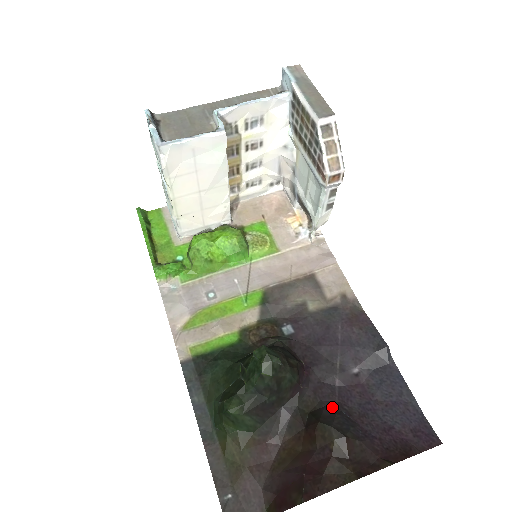
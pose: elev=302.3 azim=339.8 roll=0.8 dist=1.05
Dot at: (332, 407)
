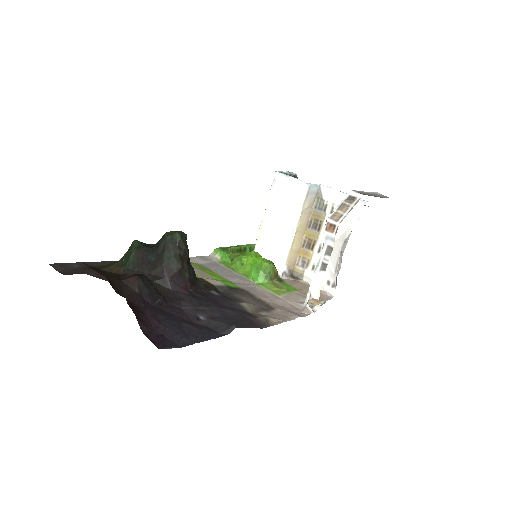
Dot at: (161, 296)
